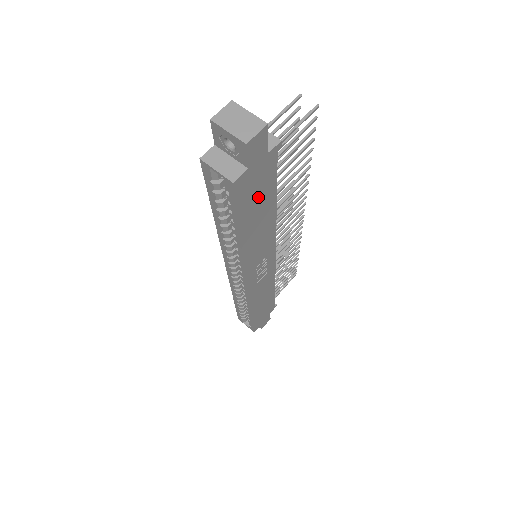
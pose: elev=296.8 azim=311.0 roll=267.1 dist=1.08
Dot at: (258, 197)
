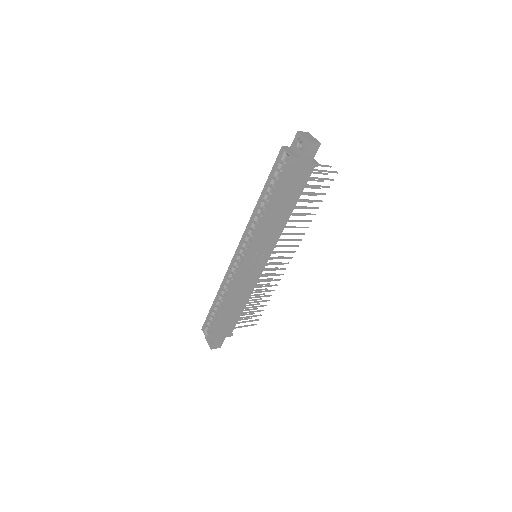
Dot at: (293, 187)
